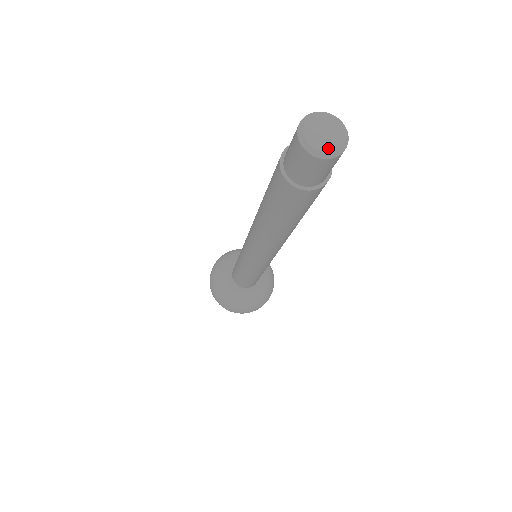
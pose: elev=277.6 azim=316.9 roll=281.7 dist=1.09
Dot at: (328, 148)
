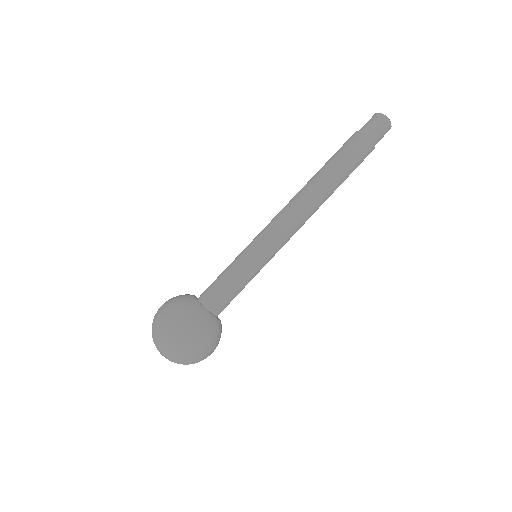
Dot at: (389, 120)
